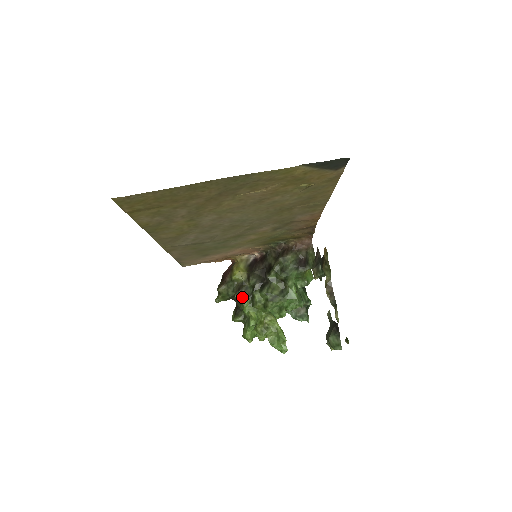
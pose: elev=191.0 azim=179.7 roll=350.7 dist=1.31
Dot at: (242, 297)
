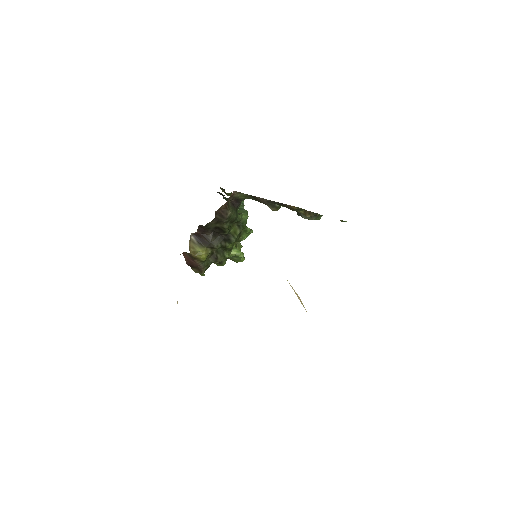
Dot at: (222, 258)
